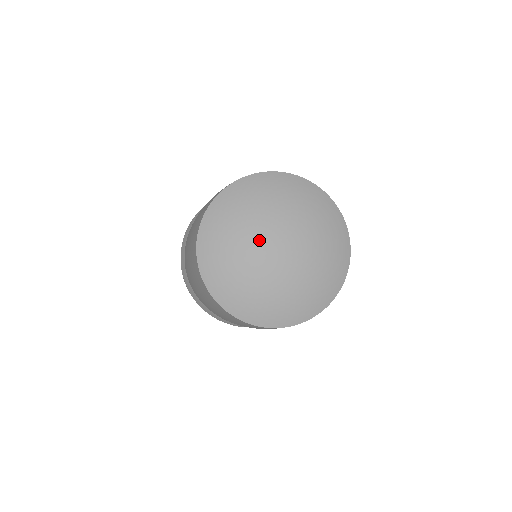
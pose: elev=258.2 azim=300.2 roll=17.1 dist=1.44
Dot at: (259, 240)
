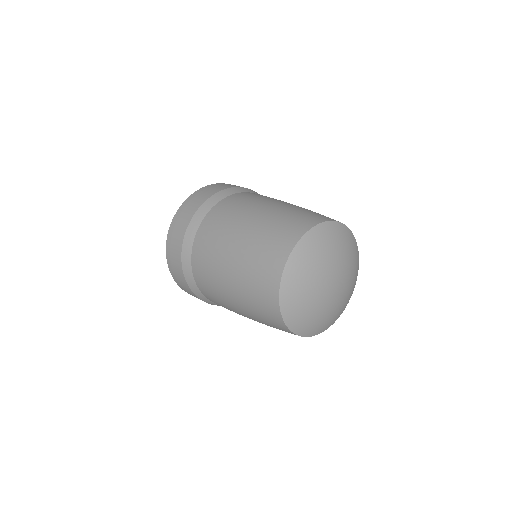
Dot at: (332, 271)
